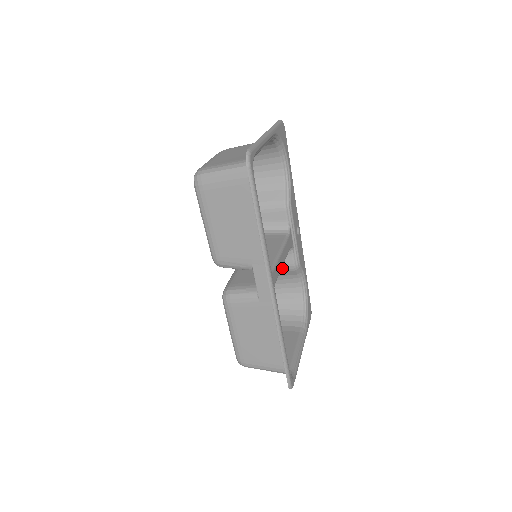
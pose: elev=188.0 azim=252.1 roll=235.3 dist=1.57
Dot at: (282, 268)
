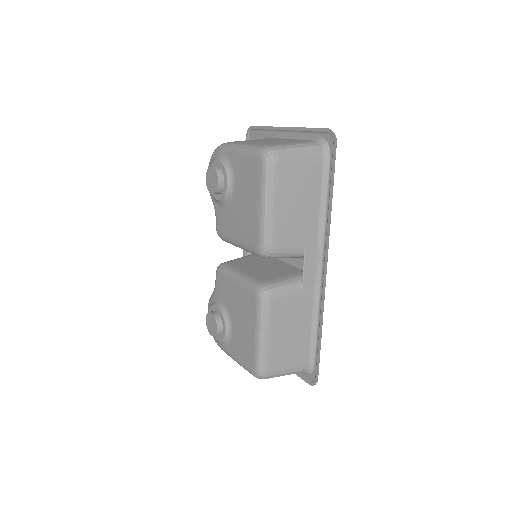
Dot at: occluded
